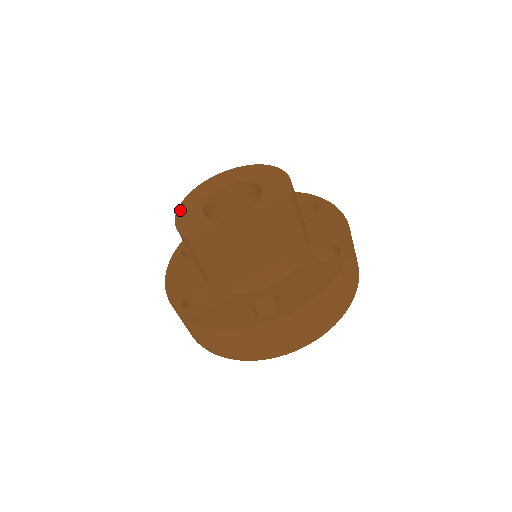
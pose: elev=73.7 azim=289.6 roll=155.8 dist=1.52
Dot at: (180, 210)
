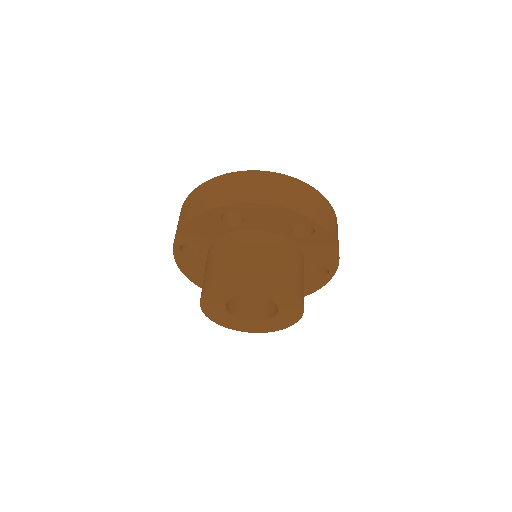
Dot at: (204, 308)
